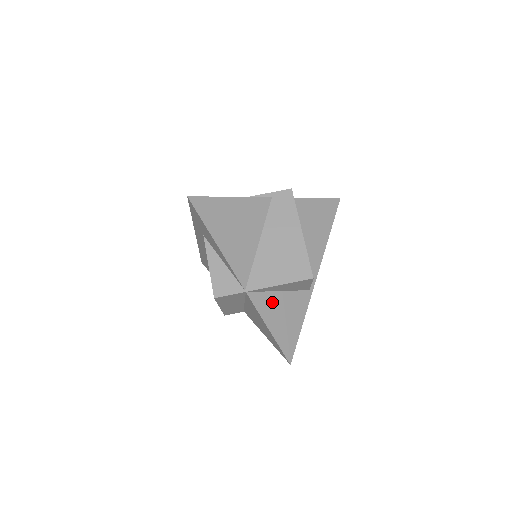
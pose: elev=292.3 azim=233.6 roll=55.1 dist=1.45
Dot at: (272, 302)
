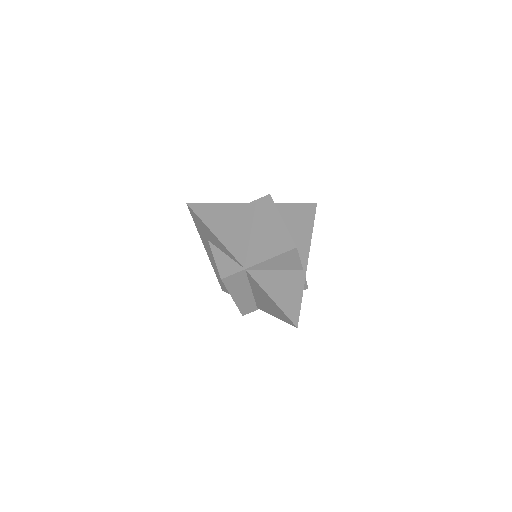
Dot at: (270, 278)
